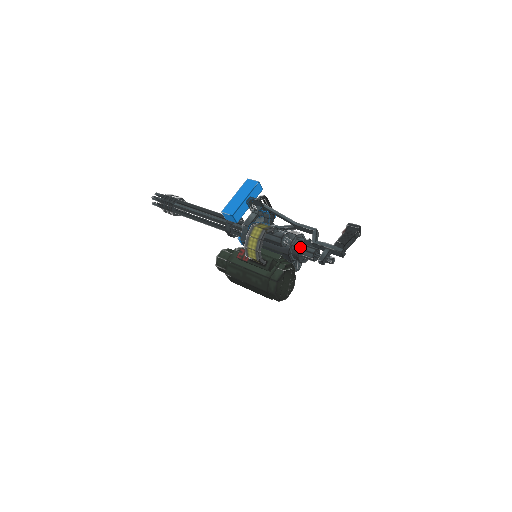
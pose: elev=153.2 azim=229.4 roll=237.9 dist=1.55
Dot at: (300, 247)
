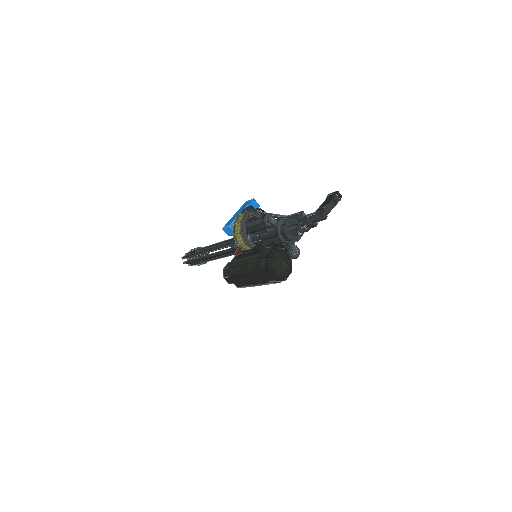
Dot at: (284, 223)
